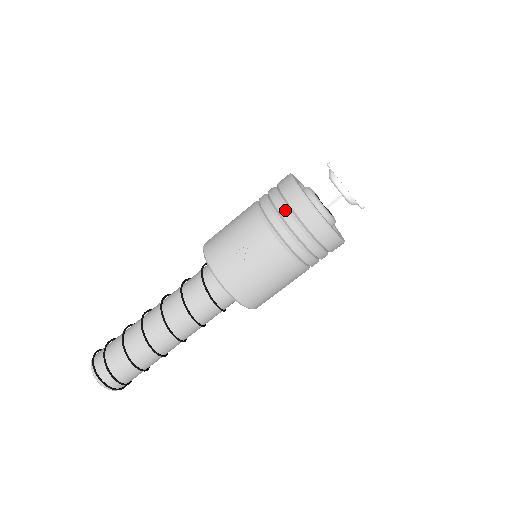
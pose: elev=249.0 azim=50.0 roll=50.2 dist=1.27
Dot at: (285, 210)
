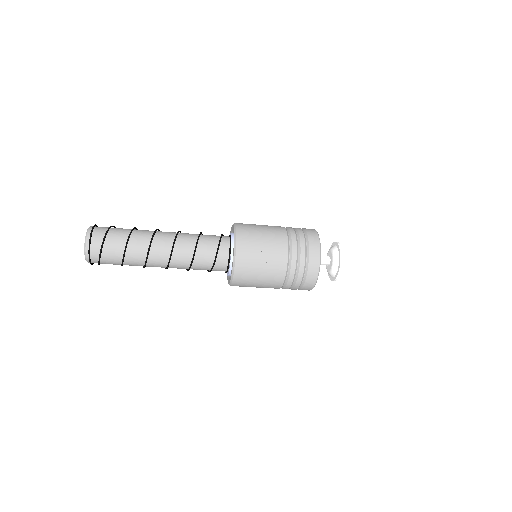
Dot at: (305, 251)
